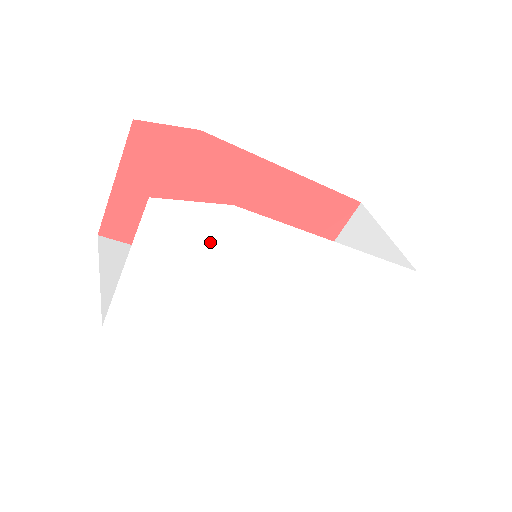
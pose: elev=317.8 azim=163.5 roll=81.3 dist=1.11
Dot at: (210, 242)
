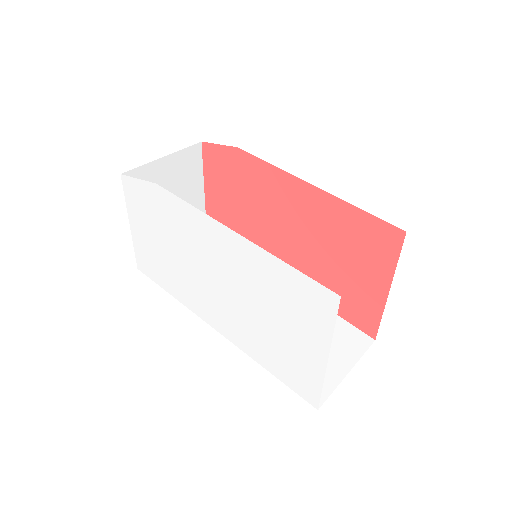
Dot at: (158, 213)
